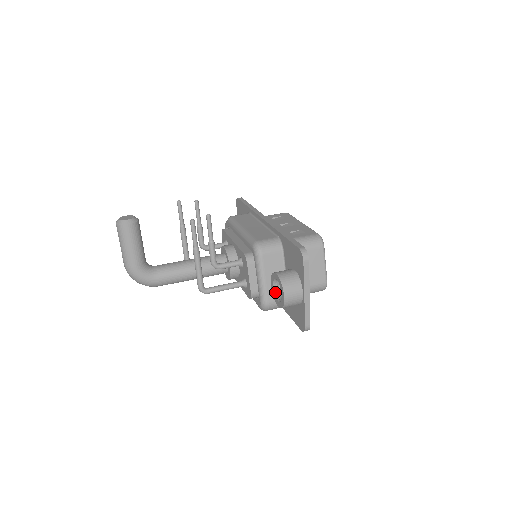
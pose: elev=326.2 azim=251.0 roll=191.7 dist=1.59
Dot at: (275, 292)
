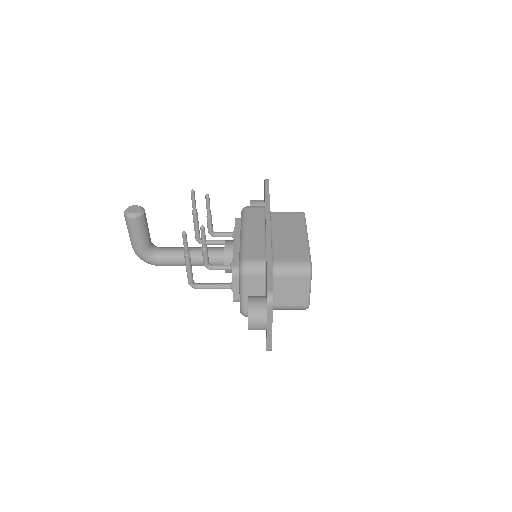
Dot at: occluded
